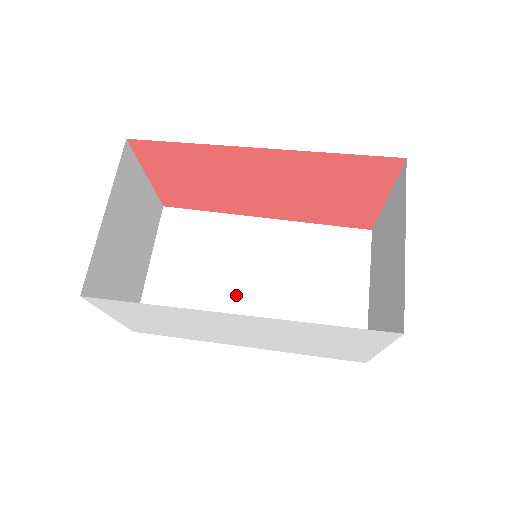
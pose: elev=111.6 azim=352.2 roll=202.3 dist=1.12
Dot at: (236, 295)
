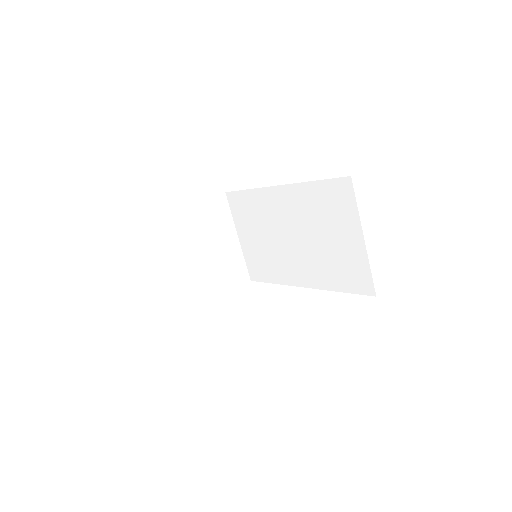
Dot at: (285, 252)
